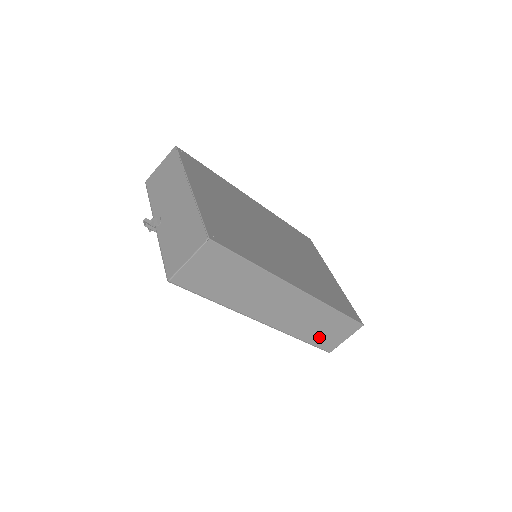
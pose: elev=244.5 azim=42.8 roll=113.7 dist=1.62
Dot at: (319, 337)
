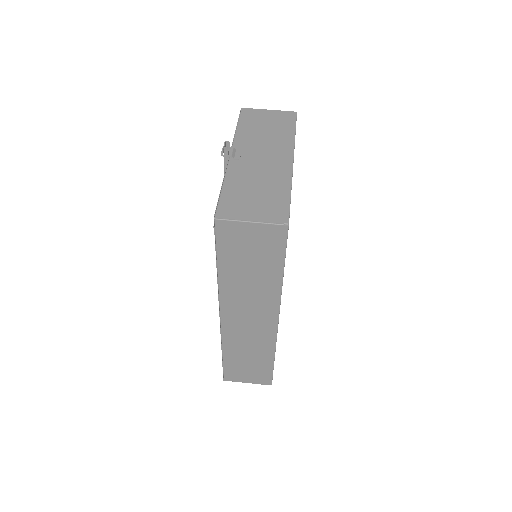
Dot at: (235, 364)
